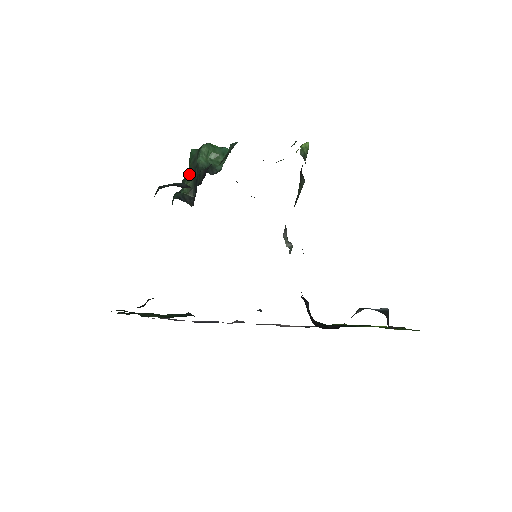
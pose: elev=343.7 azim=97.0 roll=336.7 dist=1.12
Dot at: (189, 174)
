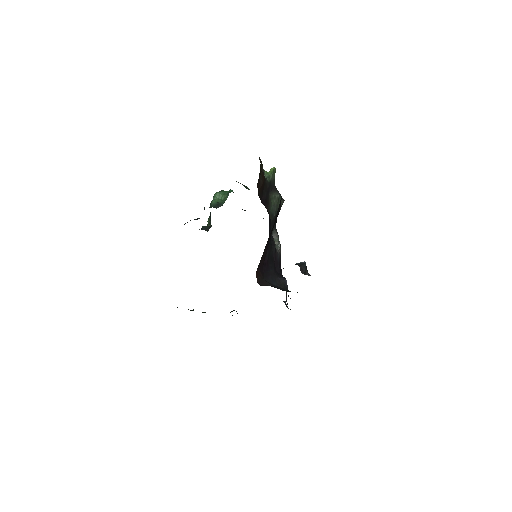
Dot at: occluded
